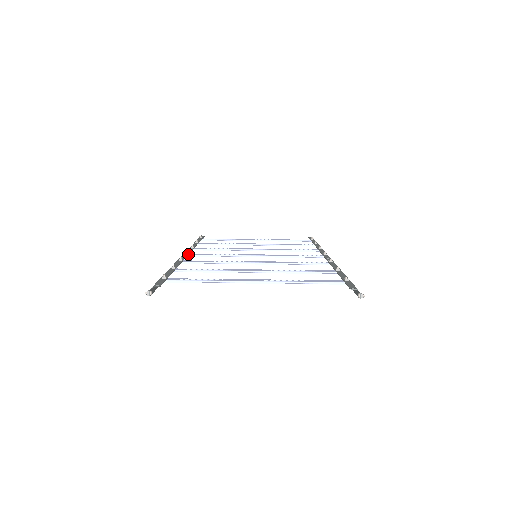
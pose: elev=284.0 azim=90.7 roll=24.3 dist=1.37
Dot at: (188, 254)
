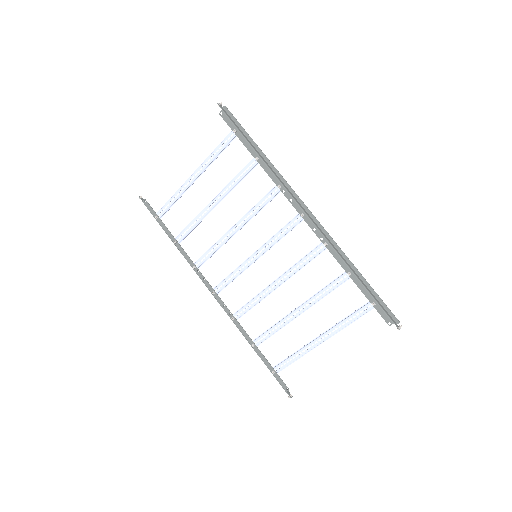
Dot at: (217, 295)
